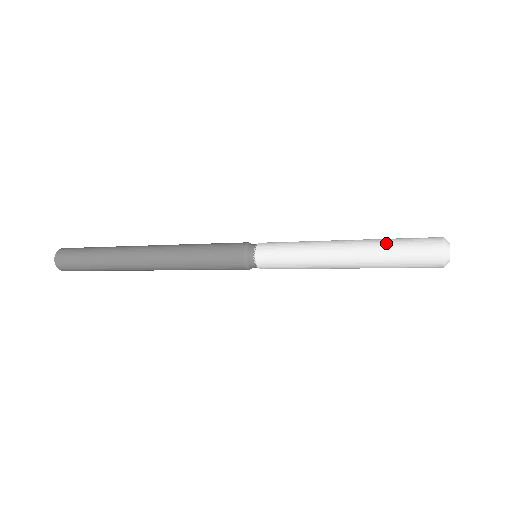
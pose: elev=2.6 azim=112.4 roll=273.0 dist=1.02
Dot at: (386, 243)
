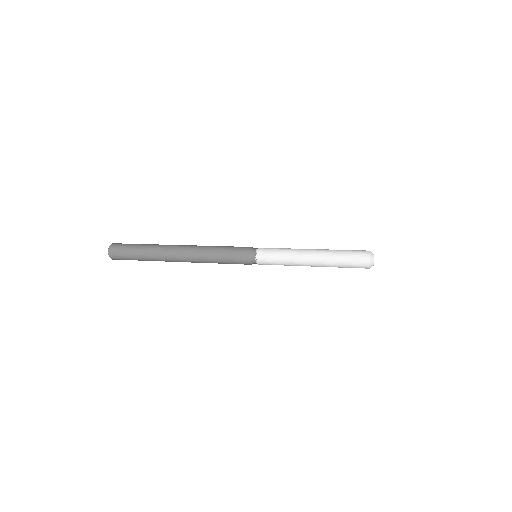
Dot at: (338, 253)
